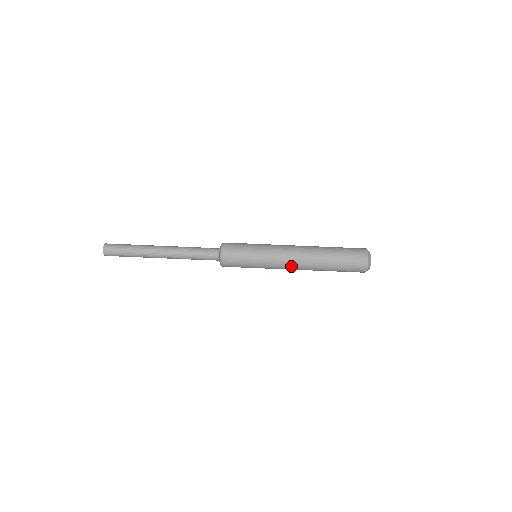
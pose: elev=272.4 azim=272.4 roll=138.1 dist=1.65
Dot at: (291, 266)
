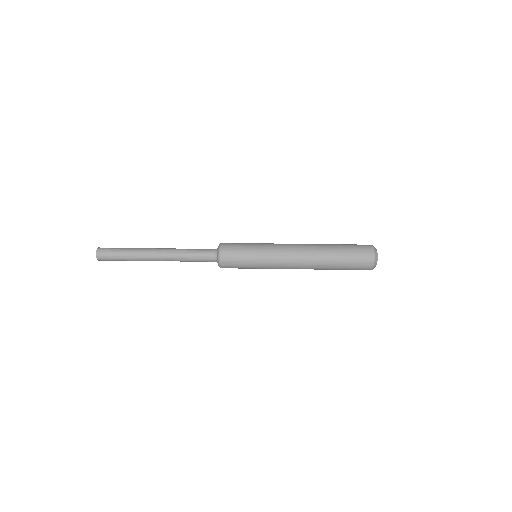
Dot at: (293, 256)
